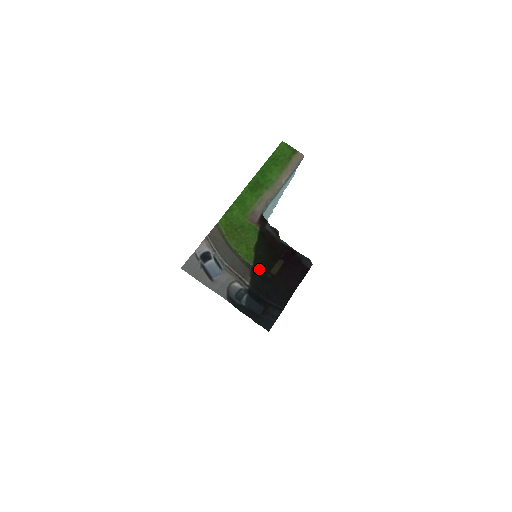
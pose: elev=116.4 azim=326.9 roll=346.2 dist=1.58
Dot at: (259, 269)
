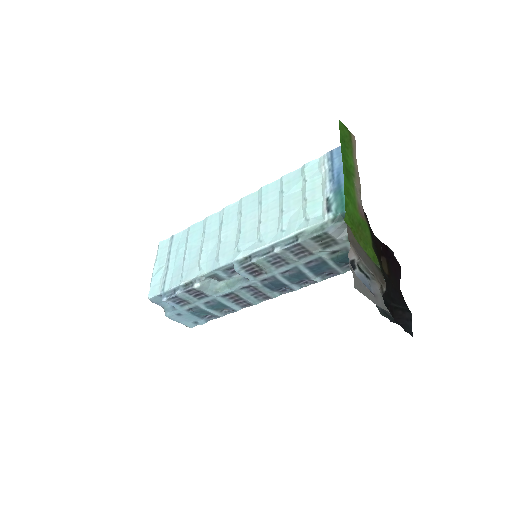
Dot at: (383, 271)
